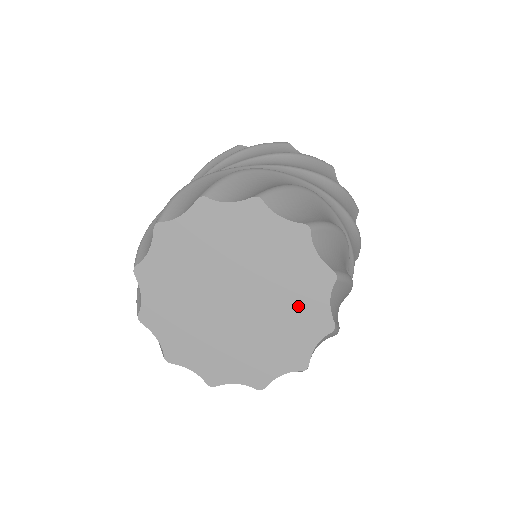
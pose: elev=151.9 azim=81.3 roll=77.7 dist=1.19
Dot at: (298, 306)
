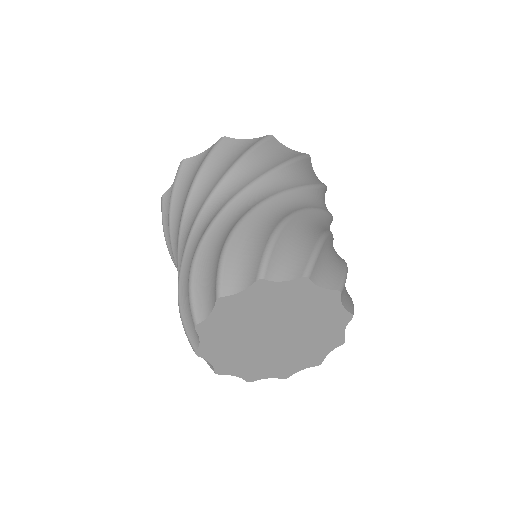
Dot at: (322, 334)
